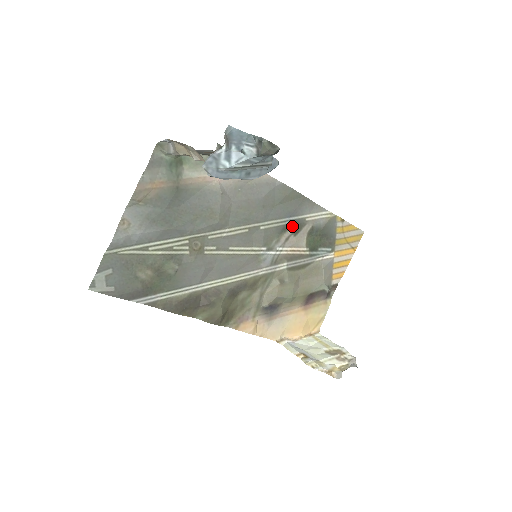
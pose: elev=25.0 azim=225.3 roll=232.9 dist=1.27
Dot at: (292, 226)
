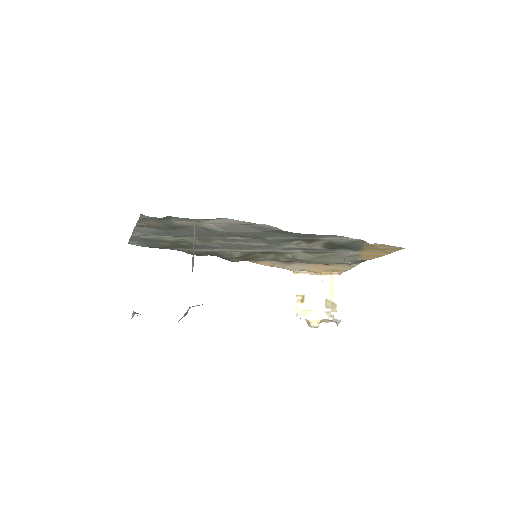
Dot at: (304, 240)
